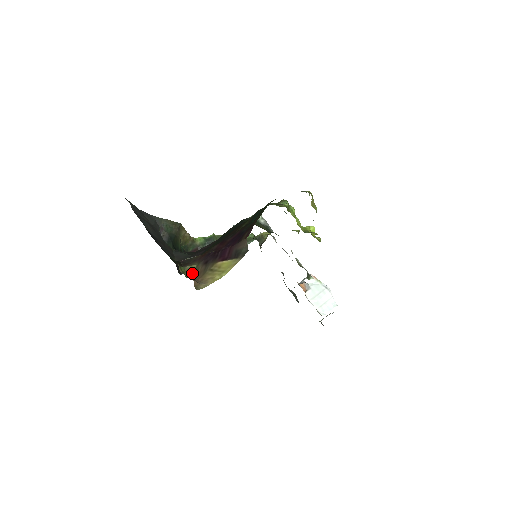
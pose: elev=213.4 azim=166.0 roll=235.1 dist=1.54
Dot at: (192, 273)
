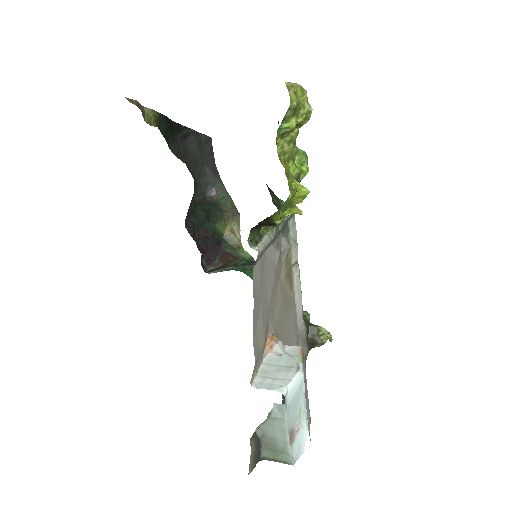
Dot at: occluded
